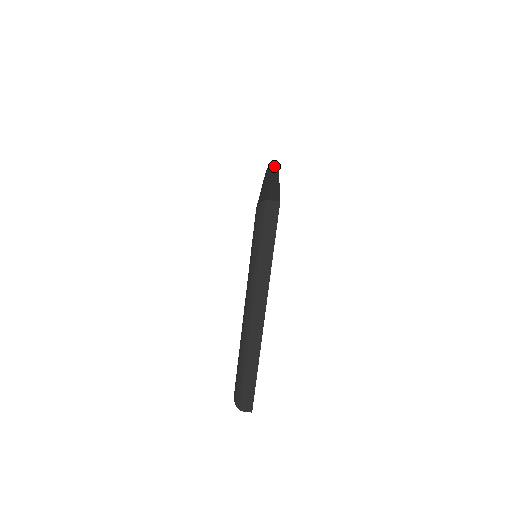
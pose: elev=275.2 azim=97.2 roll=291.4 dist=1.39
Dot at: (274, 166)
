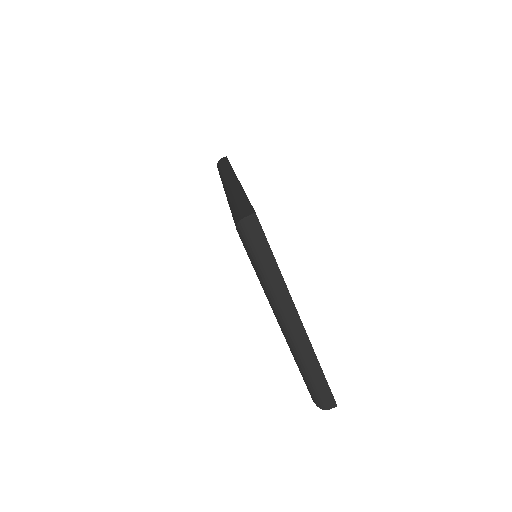
Dot at: (222, 159)
